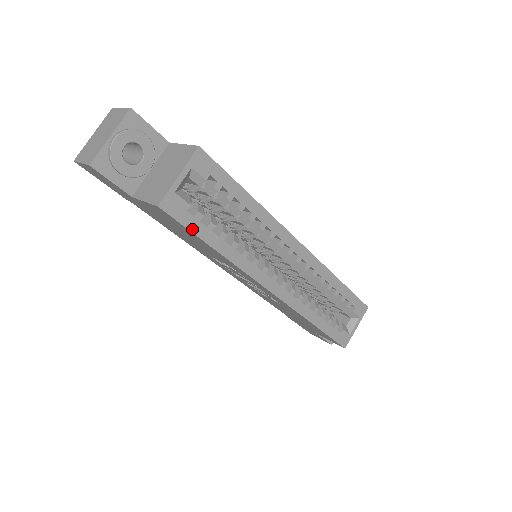
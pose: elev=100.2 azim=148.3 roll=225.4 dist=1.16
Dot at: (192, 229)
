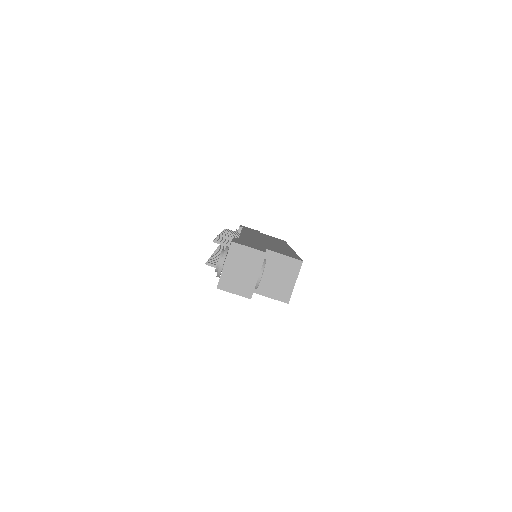
Dot at: occluded
